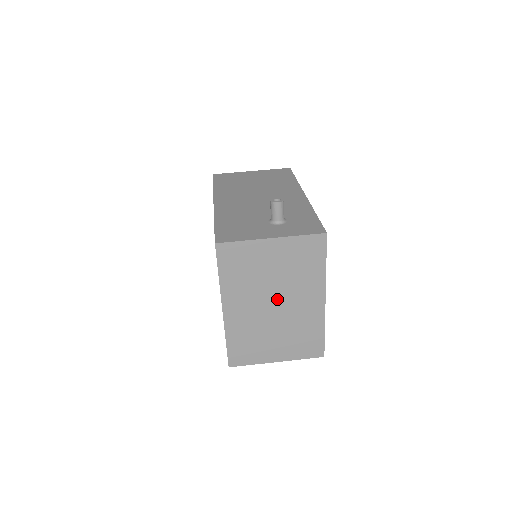
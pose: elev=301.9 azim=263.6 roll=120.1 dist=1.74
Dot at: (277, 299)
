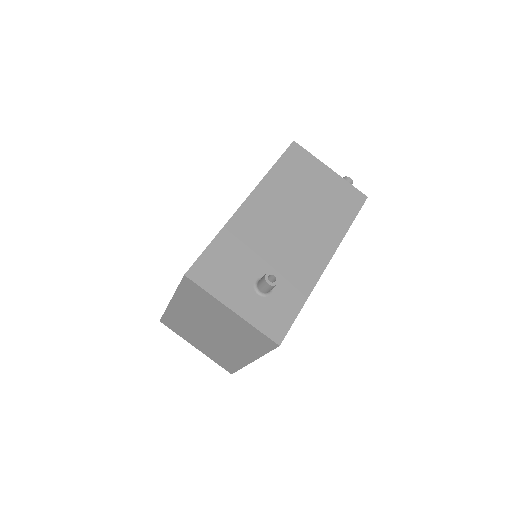
Dot at: (215, 332)
